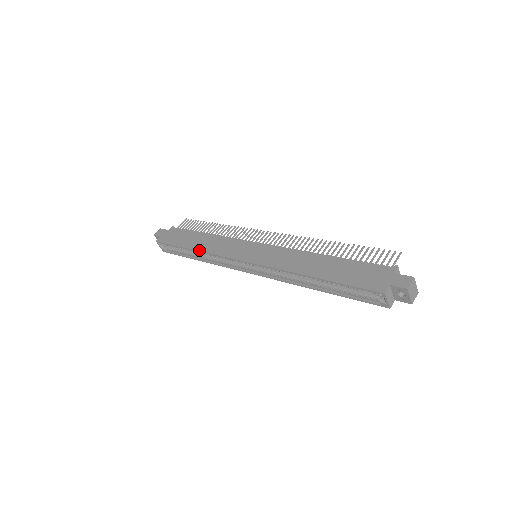
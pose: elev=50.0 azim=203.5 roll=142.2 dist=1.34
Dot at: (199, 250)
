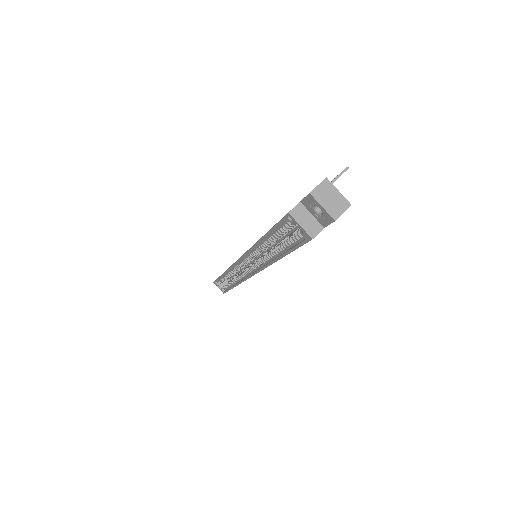
Dot at: (224, 272)
